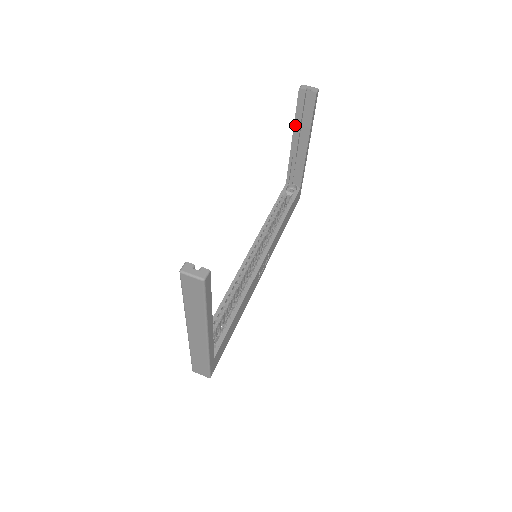
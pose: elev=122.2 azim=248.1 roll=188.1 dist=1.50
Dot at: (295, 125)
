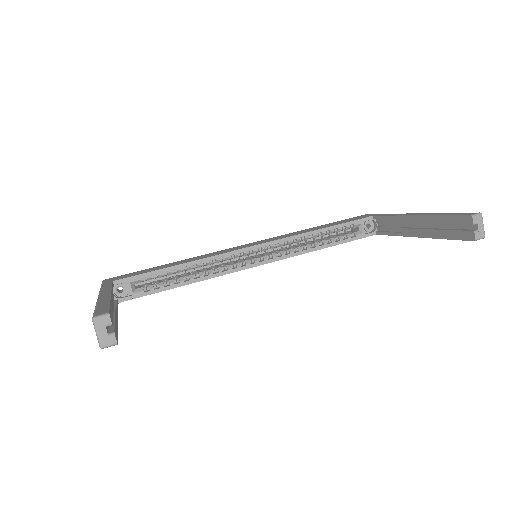
Dot at: (431, 217)
